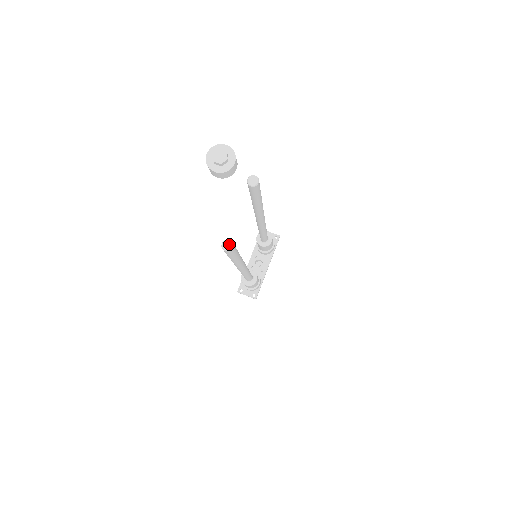
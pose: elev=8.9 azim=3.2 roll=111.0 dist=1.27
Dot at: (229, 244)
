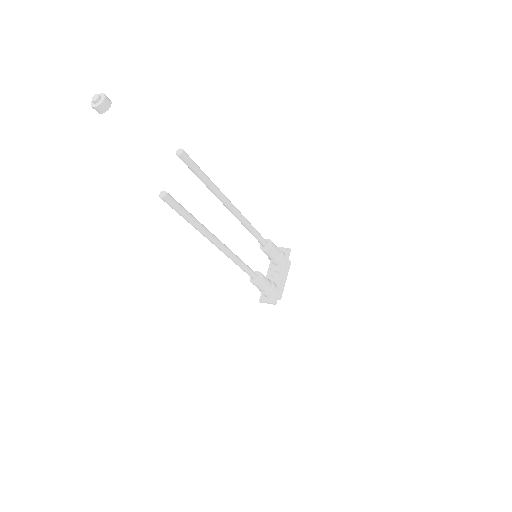
Dot at: (163, 193)
